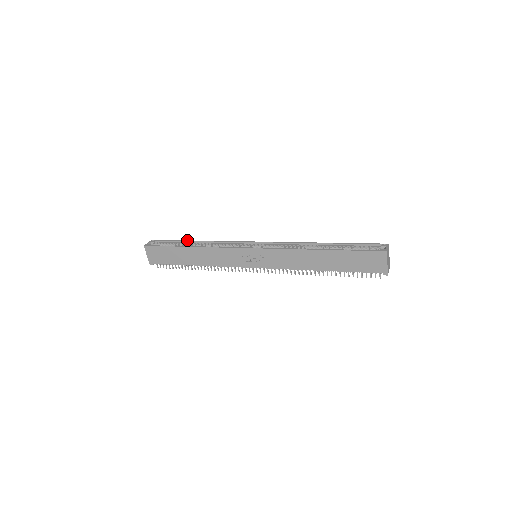
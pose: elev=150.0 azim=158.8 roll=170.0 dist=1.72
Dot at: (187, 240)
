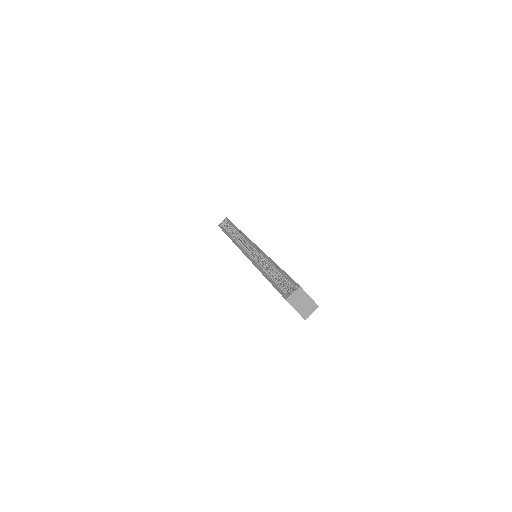
Dot at: (234, 225)
